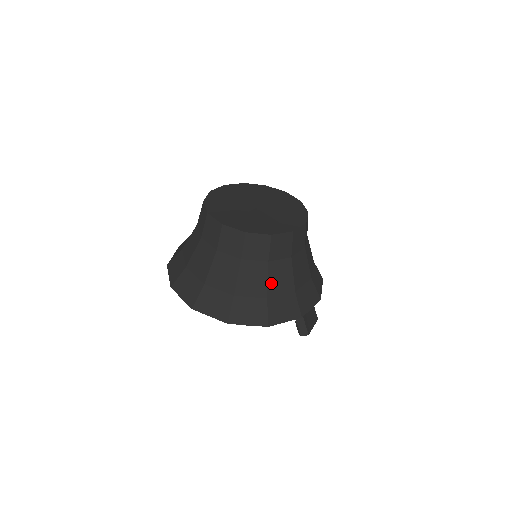
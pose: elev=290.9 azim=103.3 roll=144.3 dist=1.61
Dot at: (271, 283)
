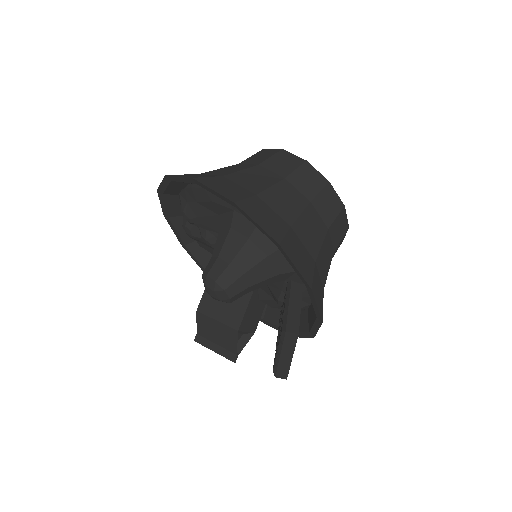
Dot at: (302, 221)
